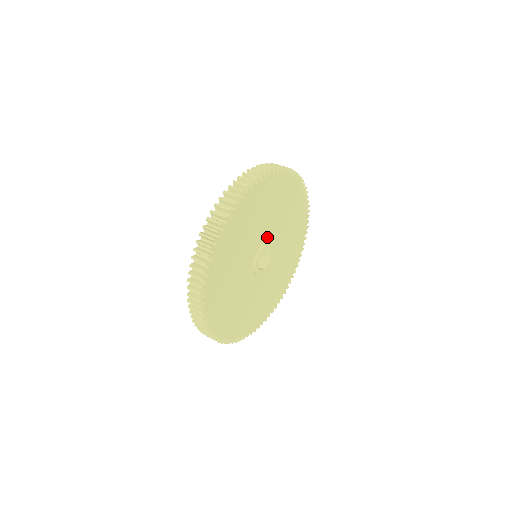
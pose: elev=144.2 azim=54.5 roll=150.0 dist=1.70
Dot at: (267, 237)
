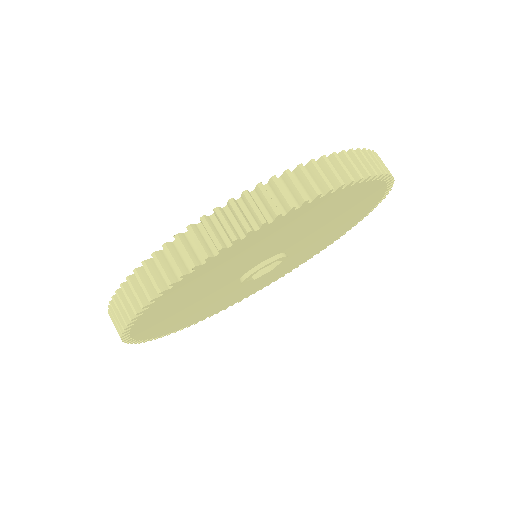
Dot at: (262, 259)
